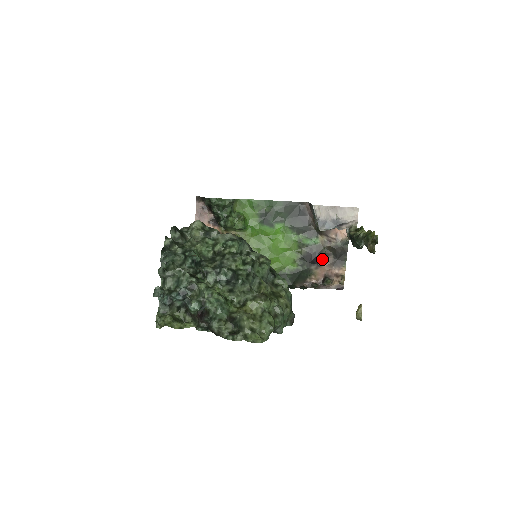
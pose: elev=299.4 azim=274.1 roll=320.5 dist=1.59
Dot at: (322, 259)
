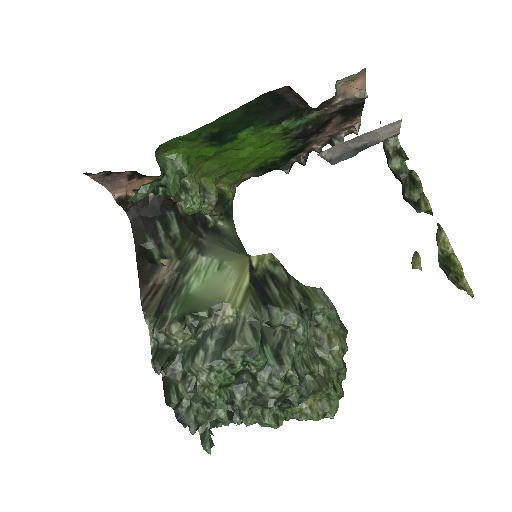
Dot at: (324, 125)
